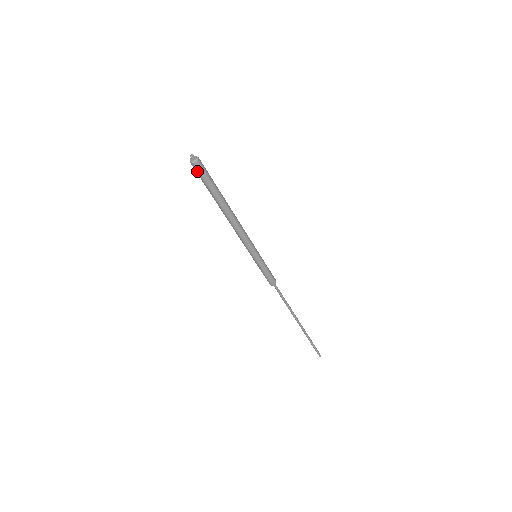
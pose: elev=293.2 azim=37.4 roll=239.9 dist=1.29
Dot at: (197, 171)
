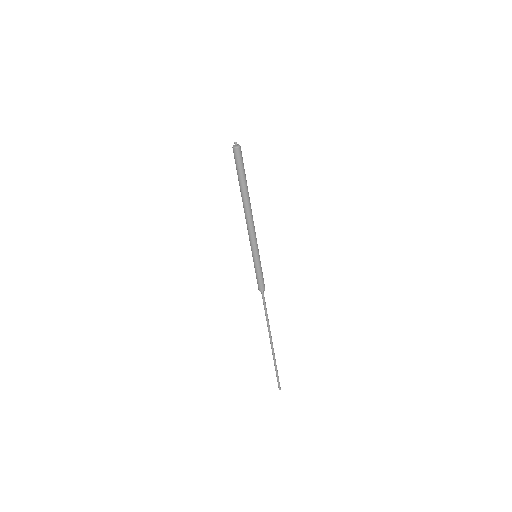
Dot at: (237, 156)
